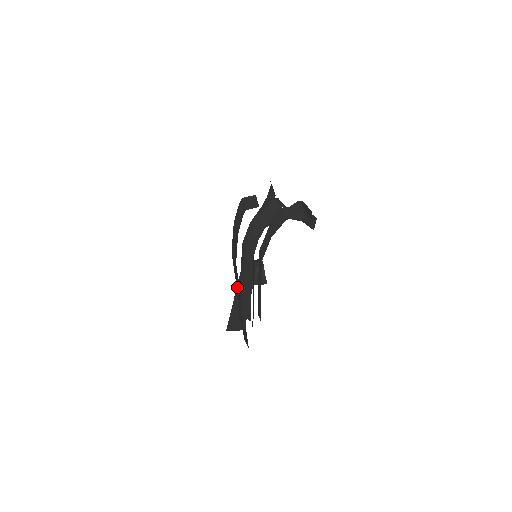
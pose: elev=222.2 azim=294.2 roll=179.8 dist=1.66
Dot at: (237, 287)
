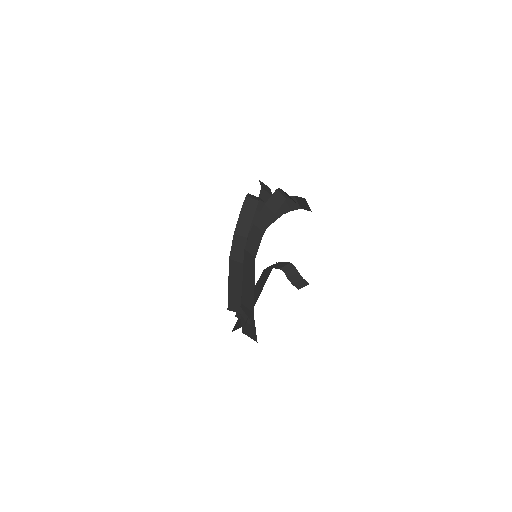
Dot at: occluded
